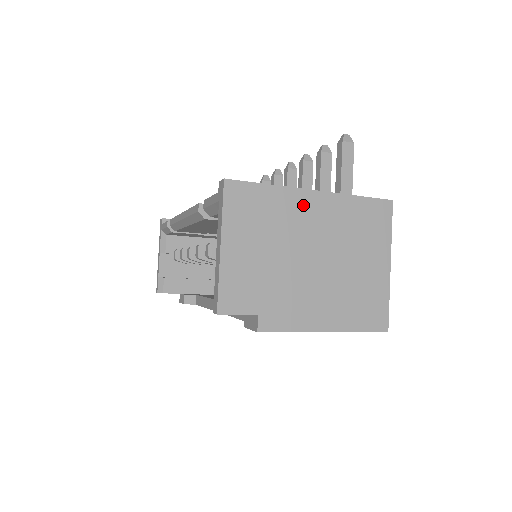
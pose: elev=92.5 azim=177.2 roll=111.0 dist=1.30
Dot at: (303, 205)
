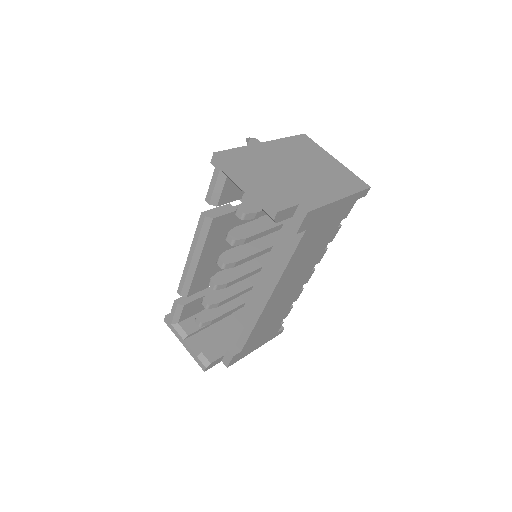
Dot at: (265, 150)
